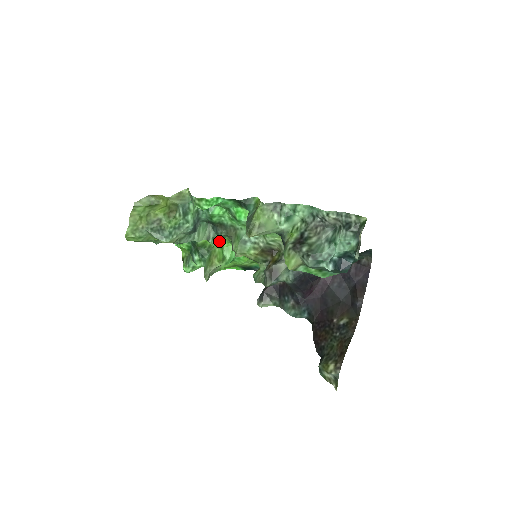
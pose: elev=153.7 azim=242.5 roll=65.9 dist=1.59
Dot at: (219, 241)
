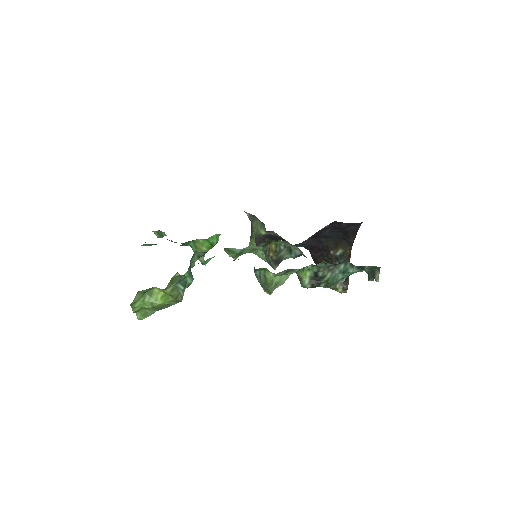
Dot at: occluded
